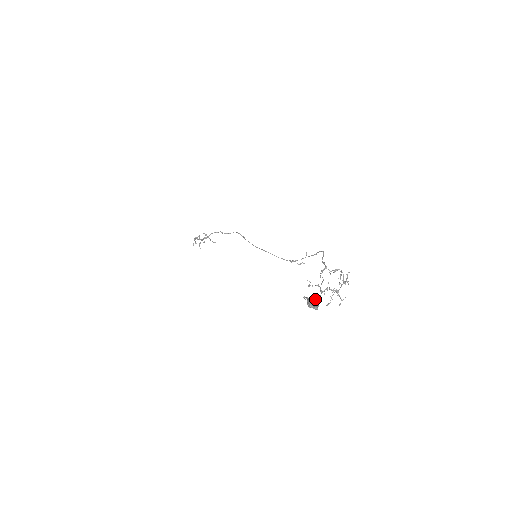
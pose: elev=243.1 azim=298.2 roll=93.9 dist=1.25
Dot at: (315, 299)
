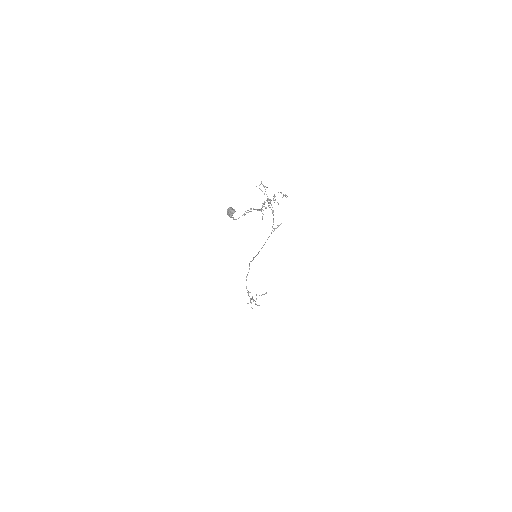
Dot at: (228, 209)
